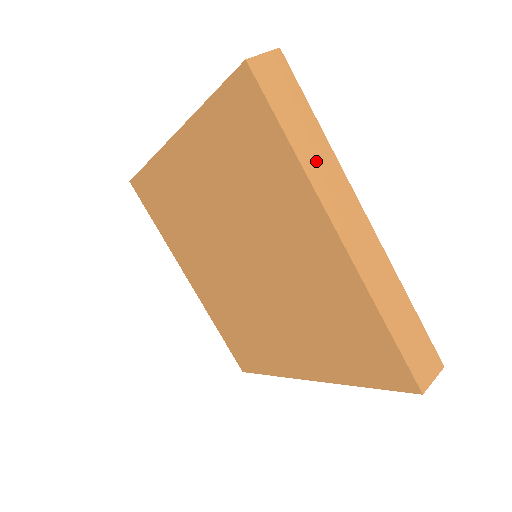
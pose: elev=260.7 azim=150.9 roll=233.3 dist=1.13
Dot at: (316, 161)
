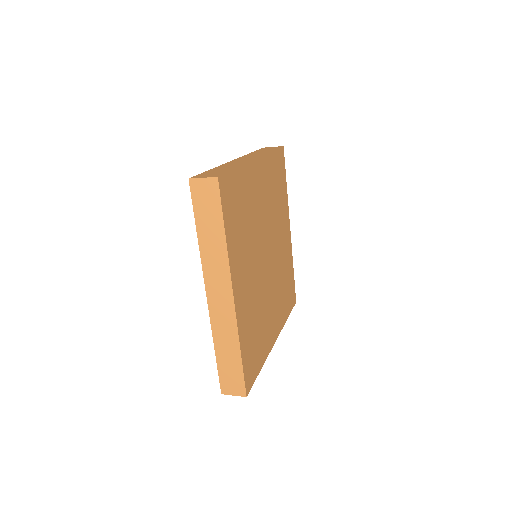
Dot at: (211, 251)
